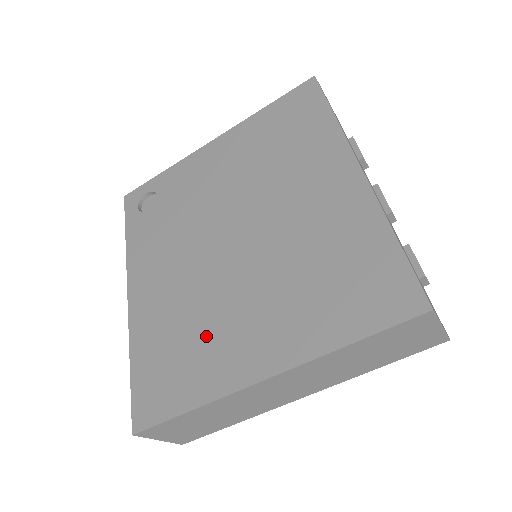
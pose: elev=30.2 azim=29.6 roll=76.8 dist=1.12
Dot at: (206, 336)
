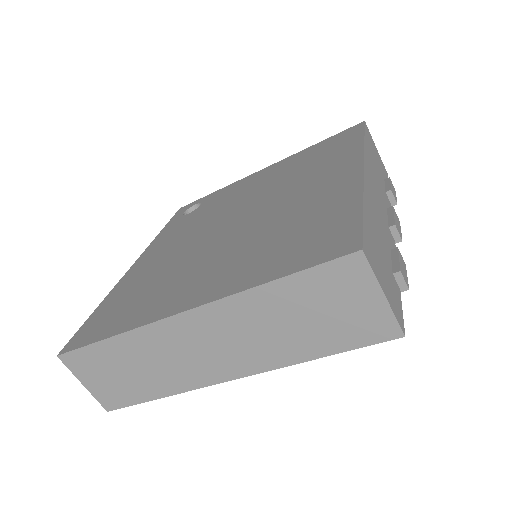
Dot at: (164, 285)
